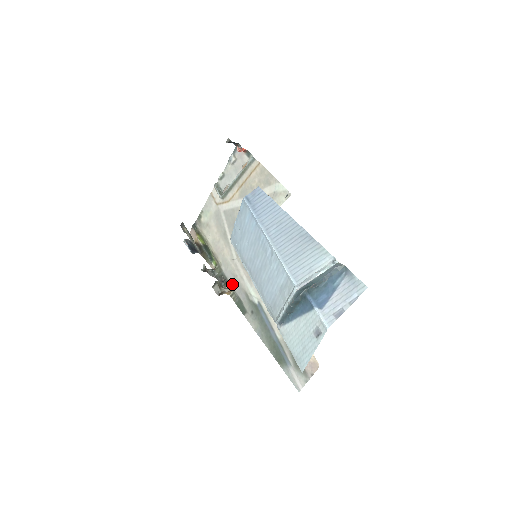
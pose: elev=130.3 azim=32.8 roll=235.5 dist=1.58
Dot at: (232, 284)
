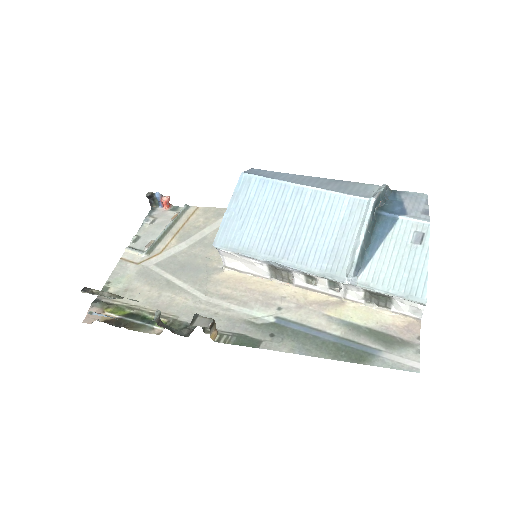
Dot at: occluded
